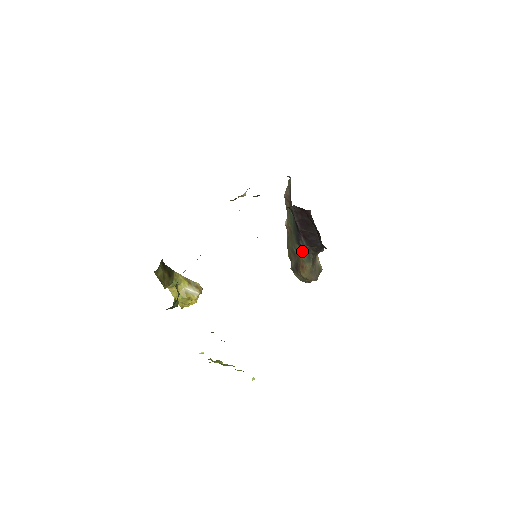
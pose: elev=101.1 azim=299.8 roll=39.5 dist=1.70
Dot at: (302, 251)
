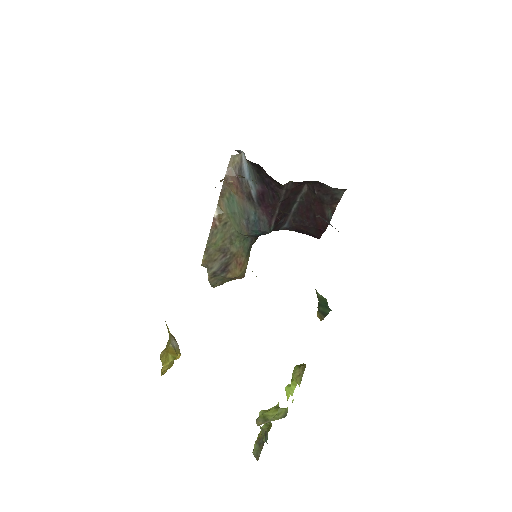
Dot at: (243, 244)
